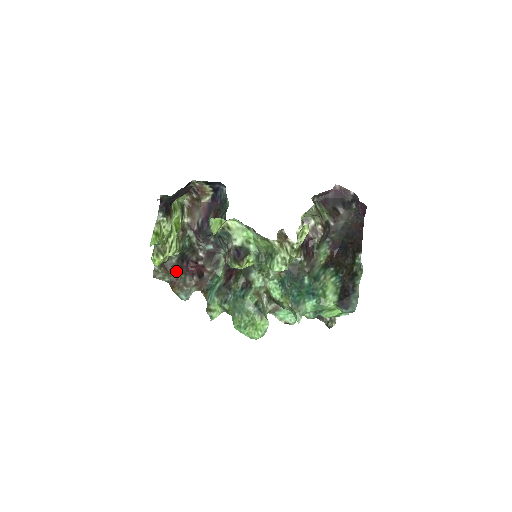
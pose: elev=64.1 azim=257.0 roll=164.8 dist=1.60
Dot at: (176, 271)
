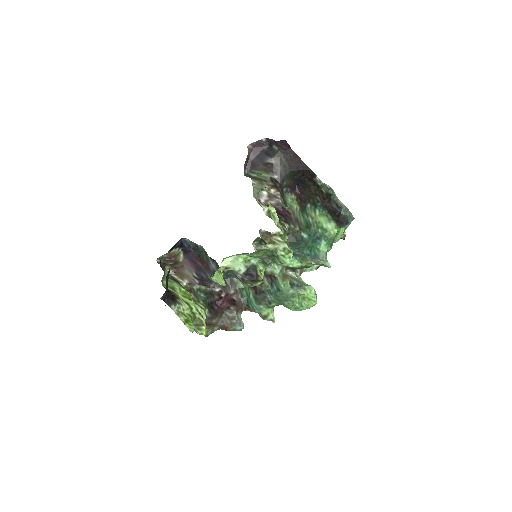
Dot at: (216, 318)
